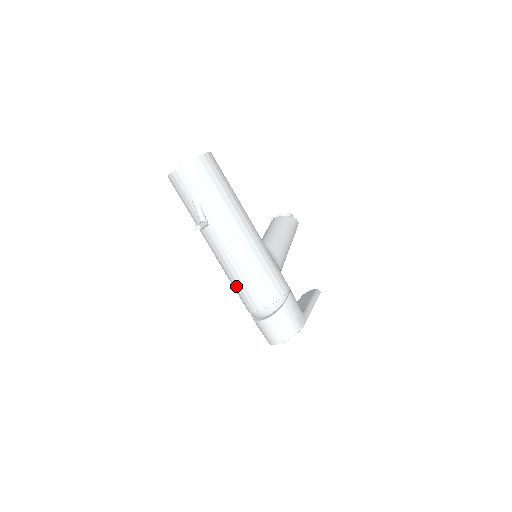
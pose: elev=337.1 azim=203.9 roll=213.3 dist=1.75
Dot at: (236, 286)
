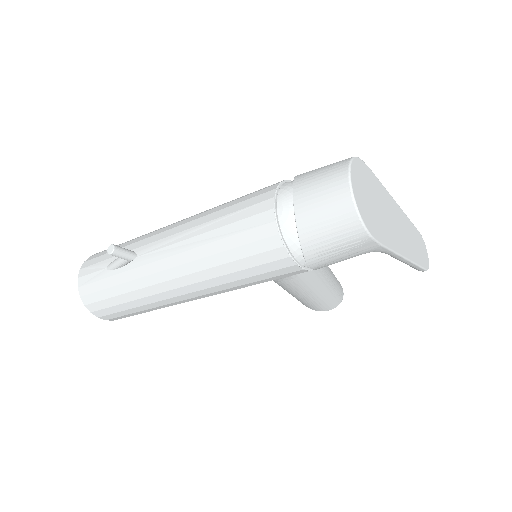
Dot at: (227, 247)
